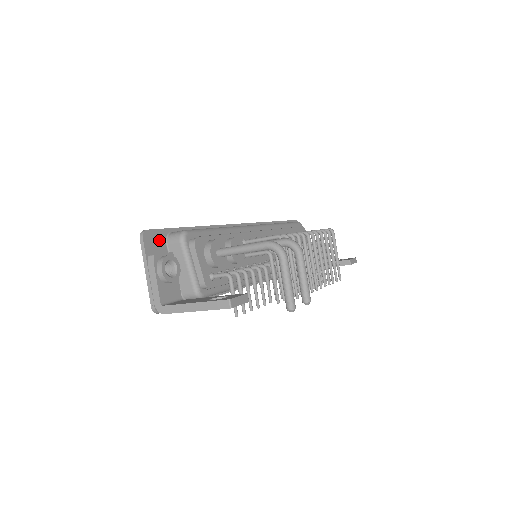
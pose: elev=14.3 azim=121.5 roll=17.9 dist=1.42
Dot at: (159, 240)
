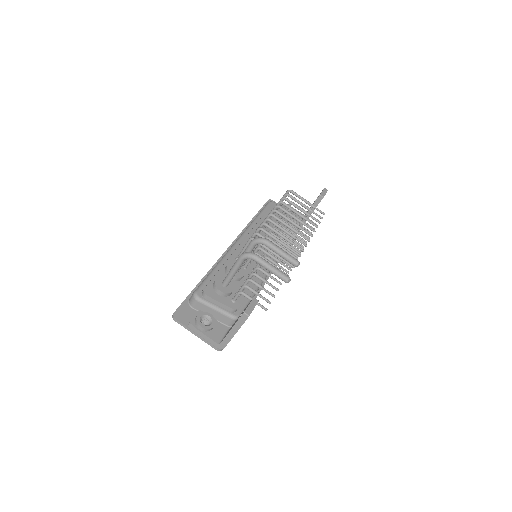
Dot at: (186, 311)
